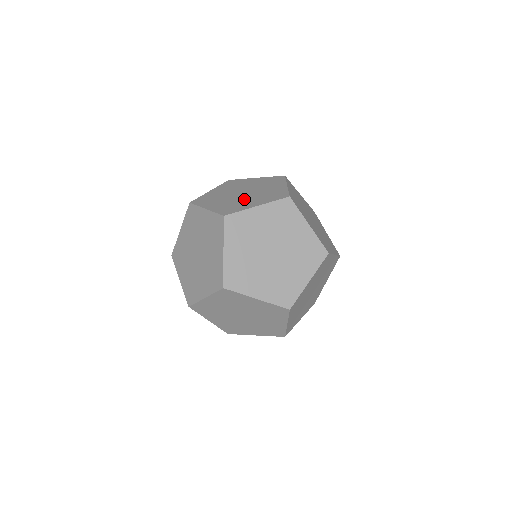
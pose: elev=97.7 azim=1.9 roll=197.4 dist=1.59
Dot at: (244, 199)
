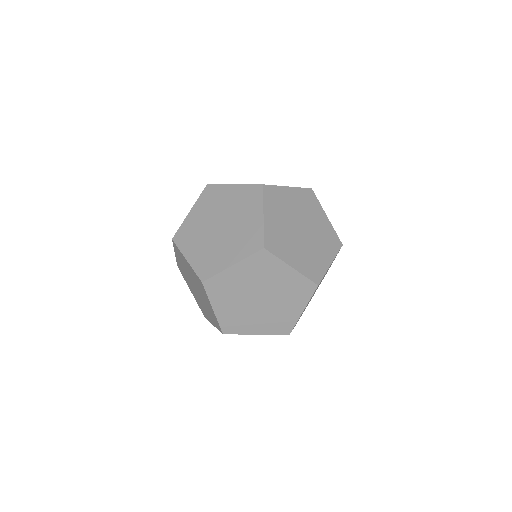
Dot at: (294, 242)
